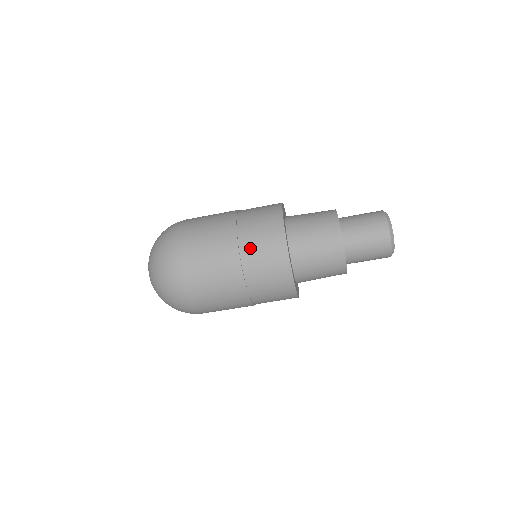
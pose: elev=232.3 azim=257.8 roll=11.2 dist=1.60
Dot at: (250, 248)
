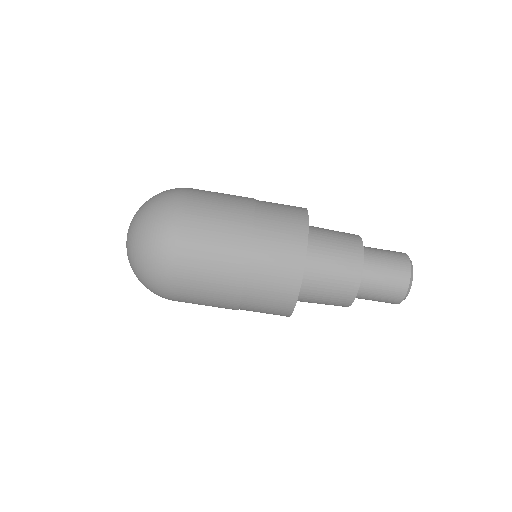
Dot at: (265, 236)
